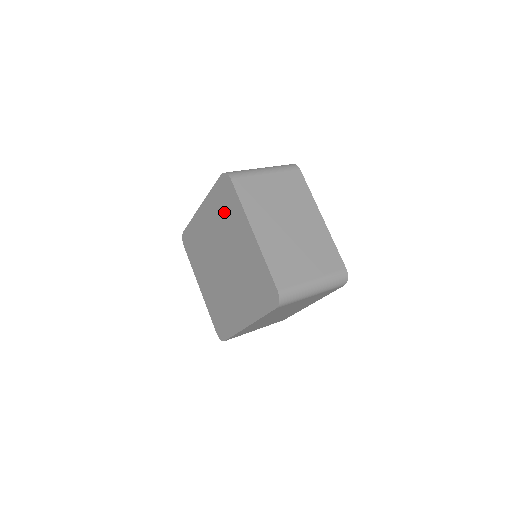
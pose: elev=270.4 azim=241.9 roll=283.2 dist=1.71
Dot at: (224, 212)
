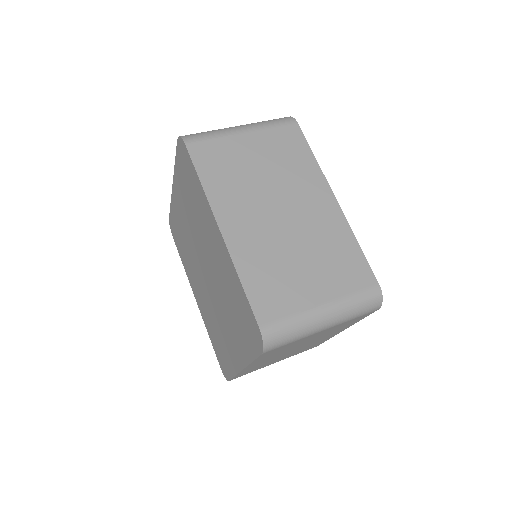
Dot at: (182, 243)
